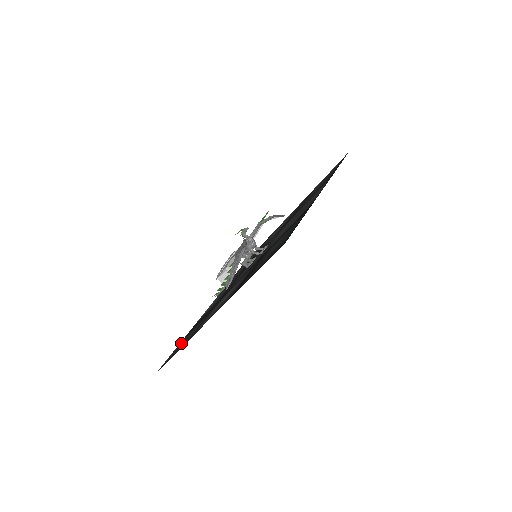
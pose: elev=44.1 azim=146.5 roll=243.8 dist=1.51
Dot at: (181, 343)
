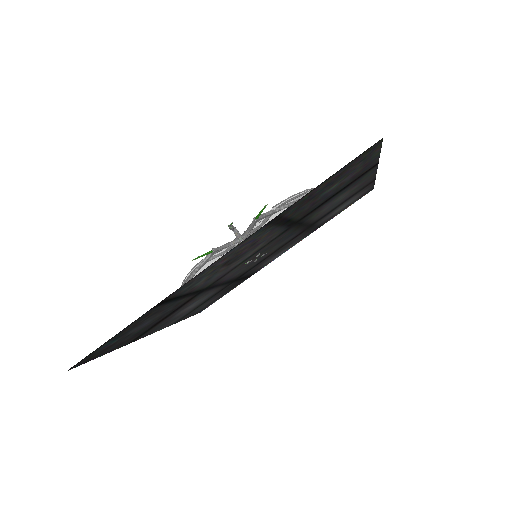
Dot at: (220, 296)
